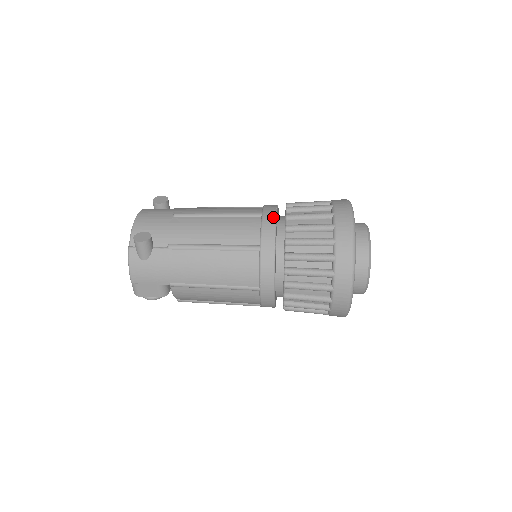
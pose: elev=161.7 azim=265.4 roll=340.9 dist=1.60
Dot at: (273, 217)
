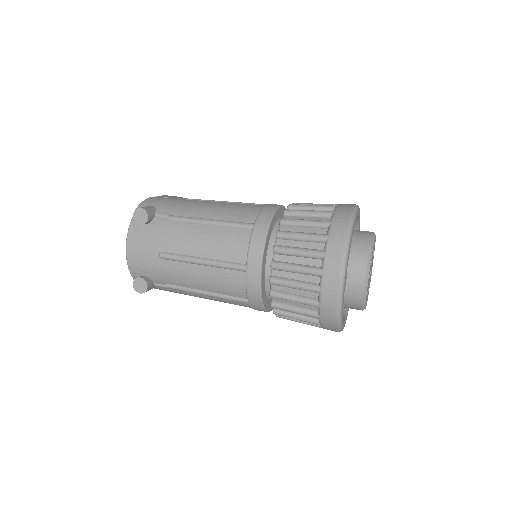
Dot at: (257, 278)
